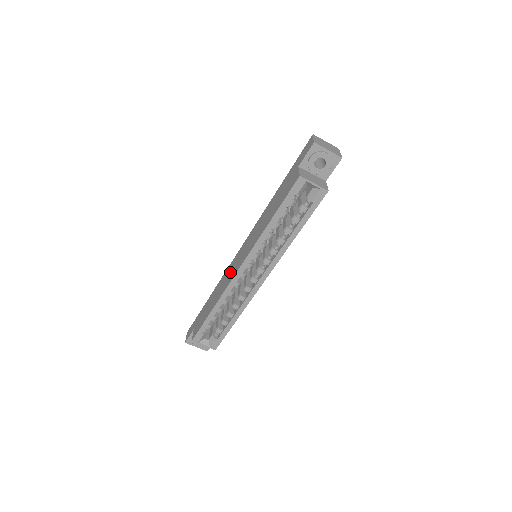
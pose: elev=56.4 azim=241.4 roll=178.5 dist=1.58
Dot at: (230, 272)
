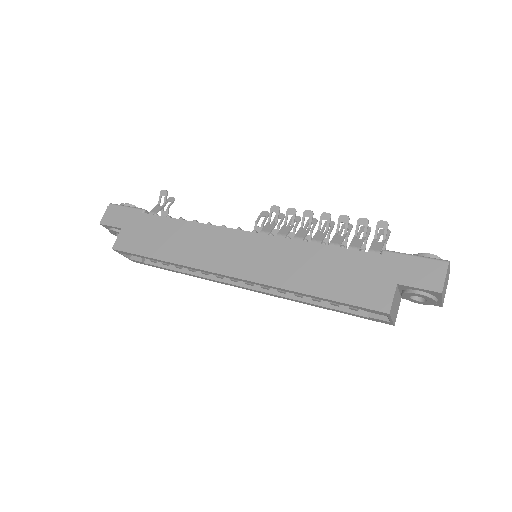
Dot at: (213, 248)
